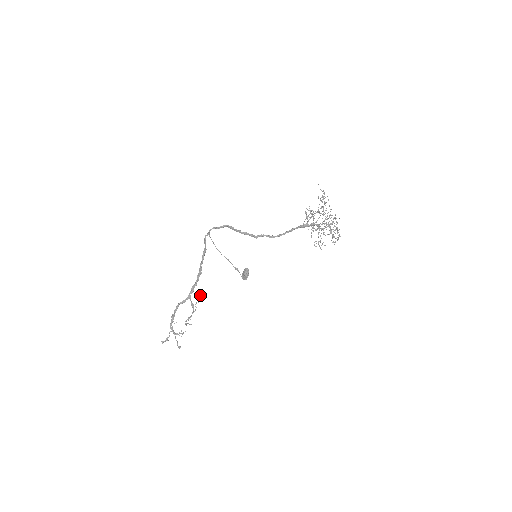
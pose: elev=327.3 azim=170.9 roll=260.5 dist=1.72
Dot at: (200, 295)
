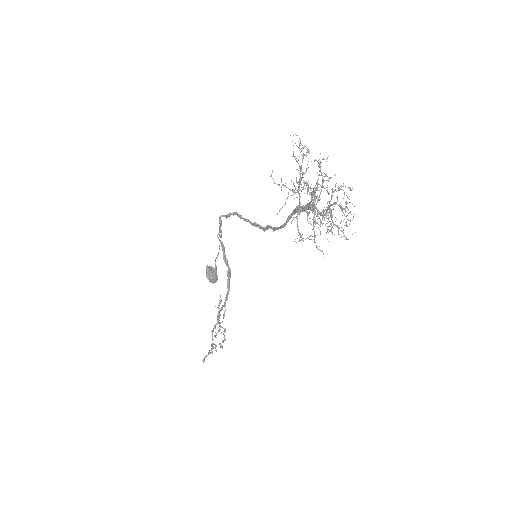
Dot at: (220, 302)
